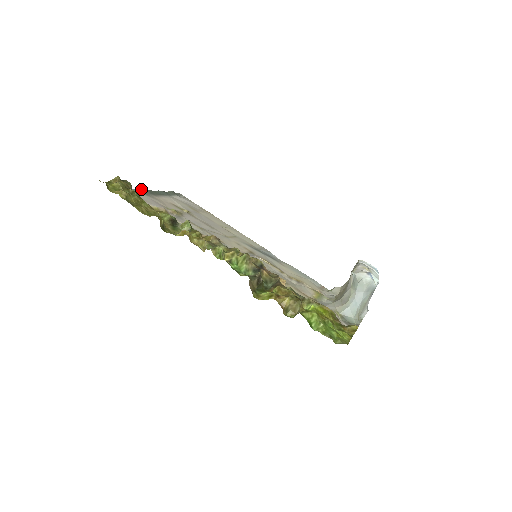
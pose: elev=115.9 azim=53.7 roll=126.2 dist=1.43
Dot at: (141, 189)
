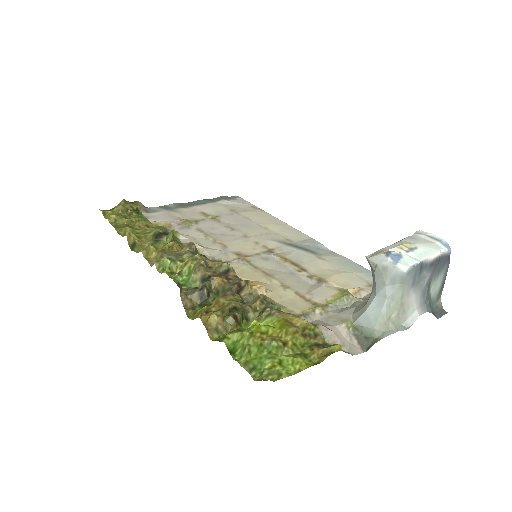
Dot at: (168, 205)
